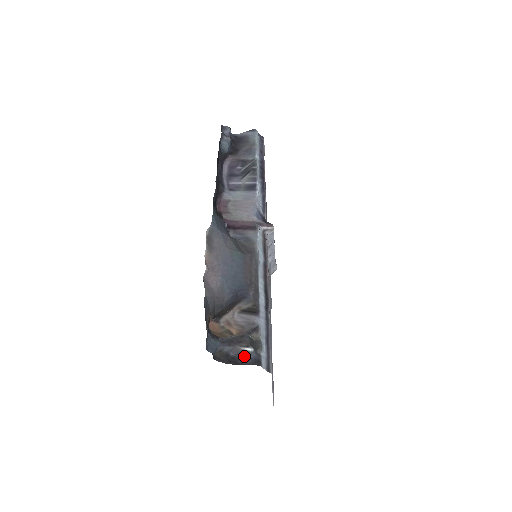
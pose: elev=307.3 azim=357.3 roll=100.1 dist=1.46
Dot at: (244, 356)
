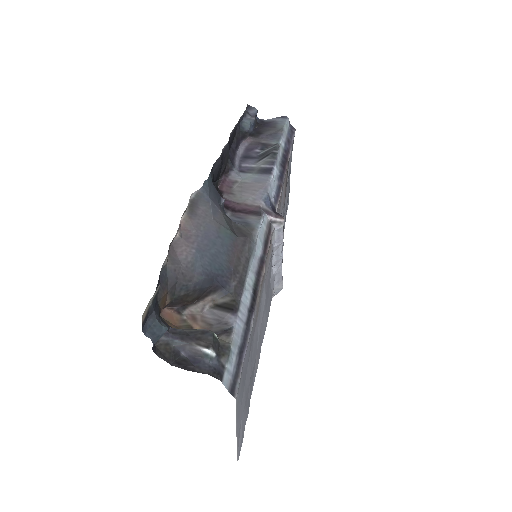
Dot at: (200, 360)
